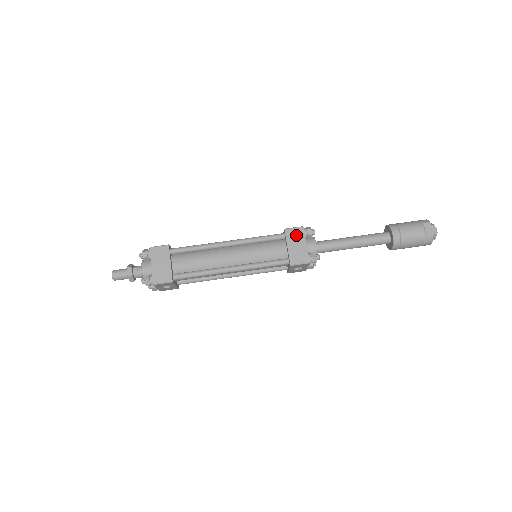
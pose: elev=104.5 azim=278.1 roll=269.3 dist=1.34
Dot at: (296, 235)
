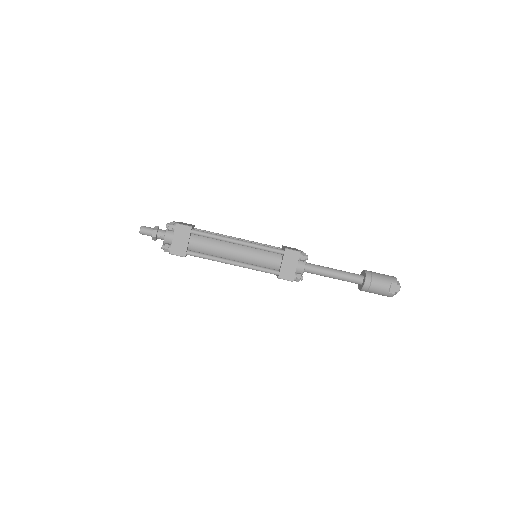
Dot at: (292, 257)
